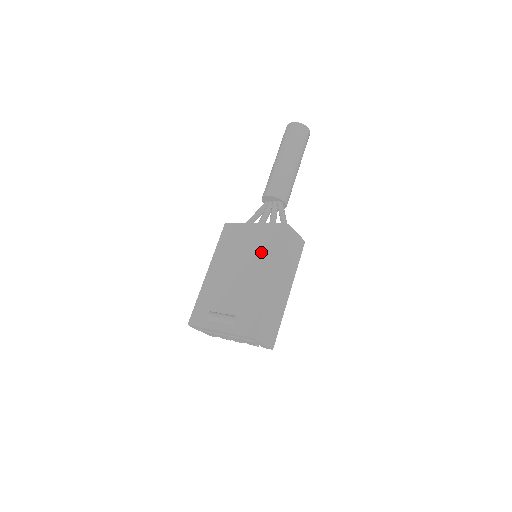
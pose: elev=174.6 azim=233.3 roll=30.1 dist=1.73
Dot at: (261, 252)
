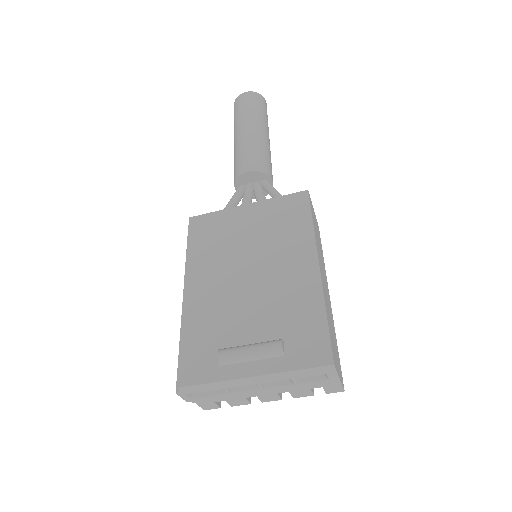
Dot at: (279, 236)
